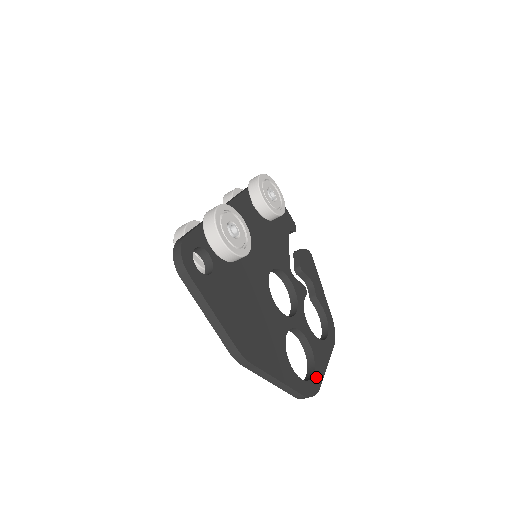
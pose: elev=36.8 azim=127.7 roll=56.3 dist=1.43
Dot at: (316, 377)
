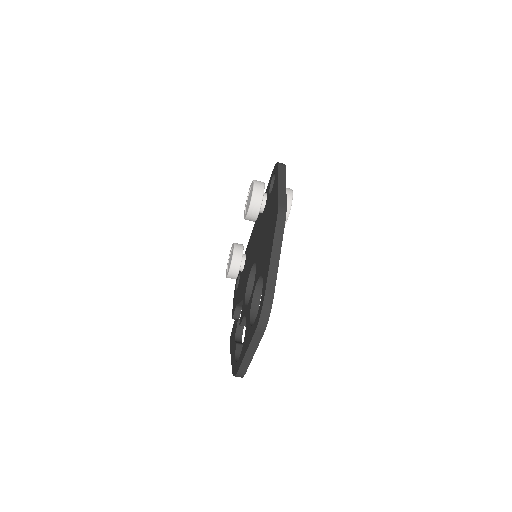
Dot at: occluded
